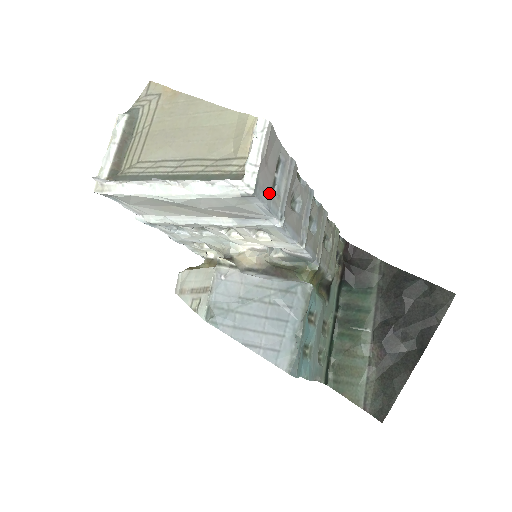
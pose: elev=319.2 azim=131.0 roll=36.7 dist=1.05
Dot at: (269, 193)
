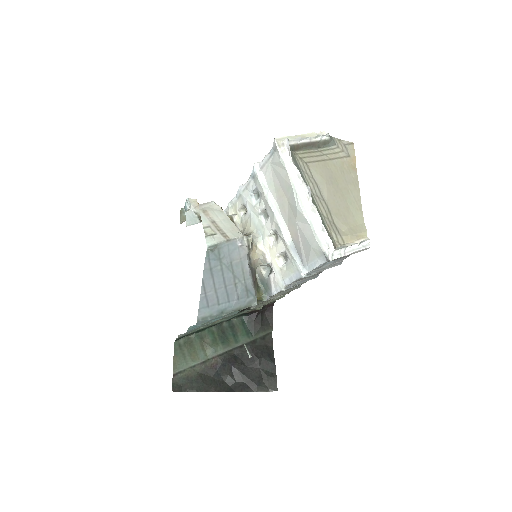
Dot at: (325, 263)
